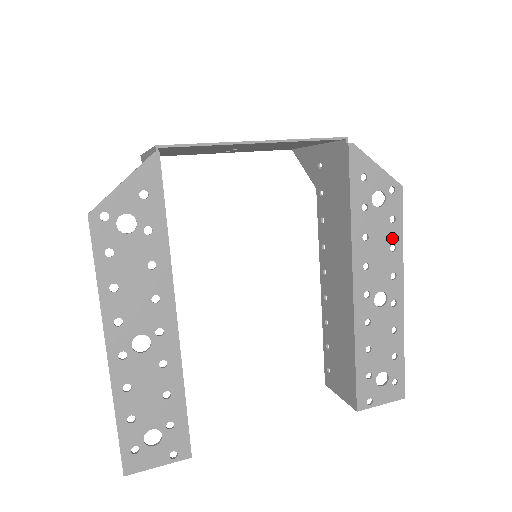
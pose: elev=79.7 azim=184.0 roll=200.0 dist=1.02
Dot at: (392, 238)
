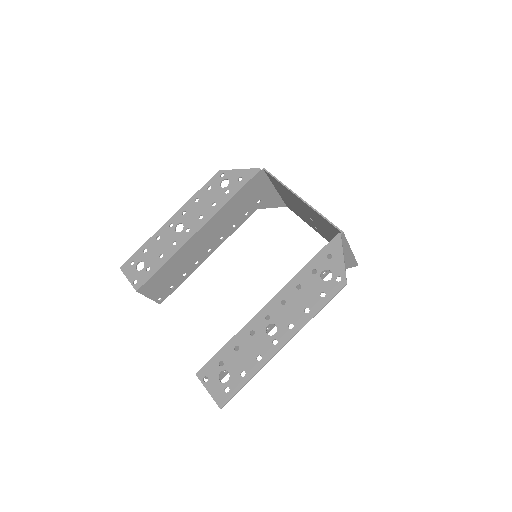
Dot at: (312, 304)
